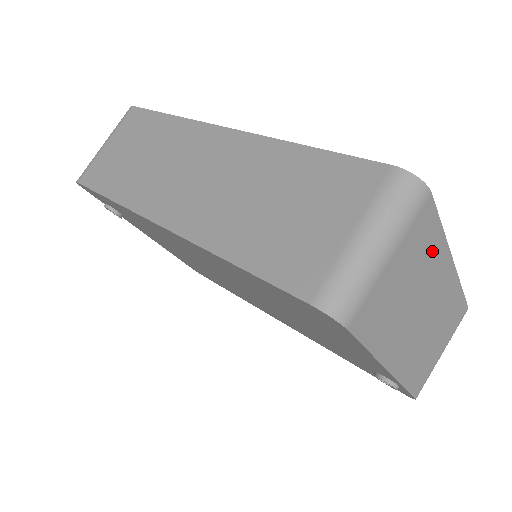
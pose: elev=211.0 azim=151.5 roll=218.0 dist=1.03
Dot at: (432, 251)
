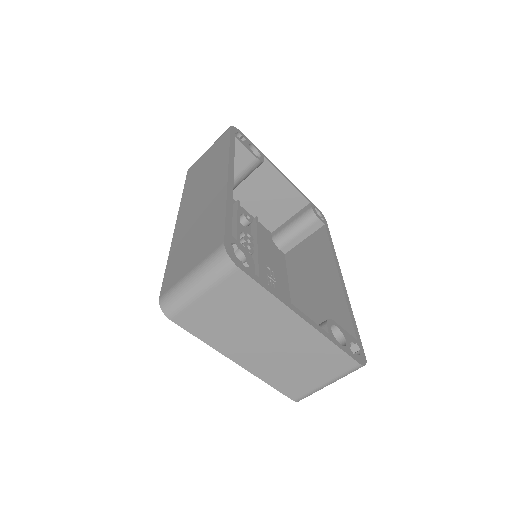
Dot at: (262, 304)
